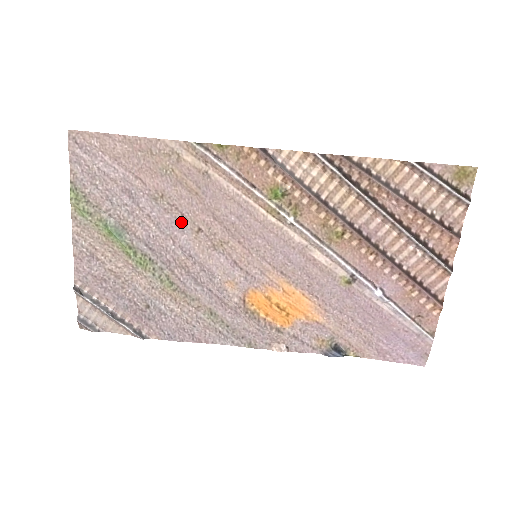
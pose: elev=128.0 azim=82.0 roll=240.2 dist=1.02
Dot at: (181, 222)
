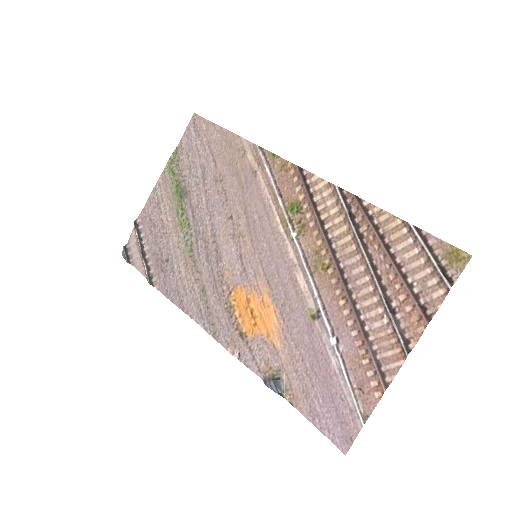
Dot at: (223, 205)
